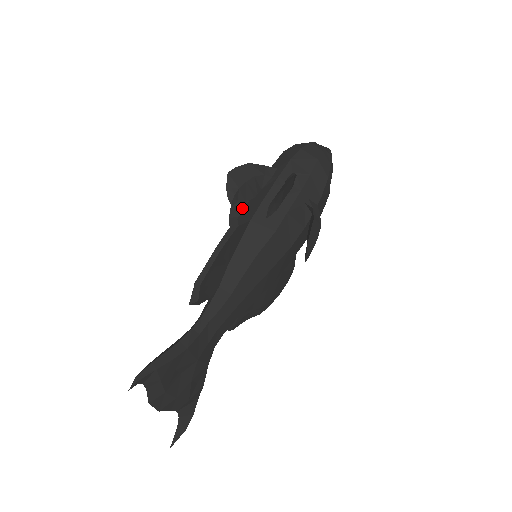
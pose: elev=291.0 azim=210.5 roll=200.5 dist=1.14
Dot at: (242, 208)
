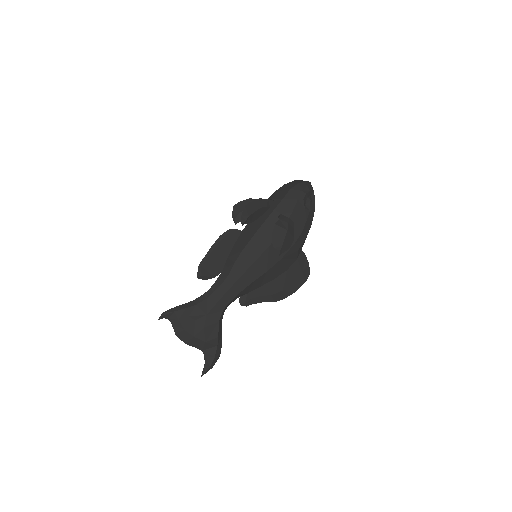
Dot at: occluded
